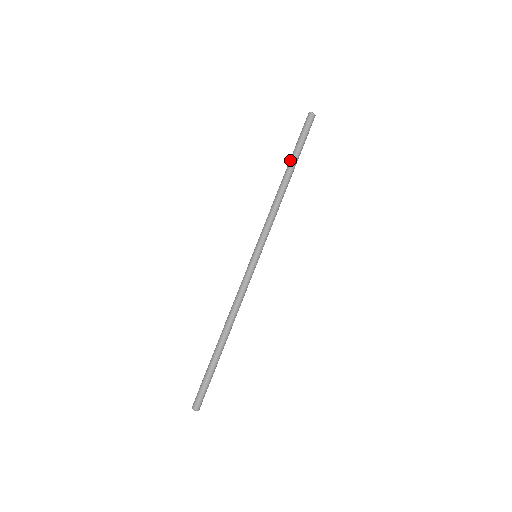
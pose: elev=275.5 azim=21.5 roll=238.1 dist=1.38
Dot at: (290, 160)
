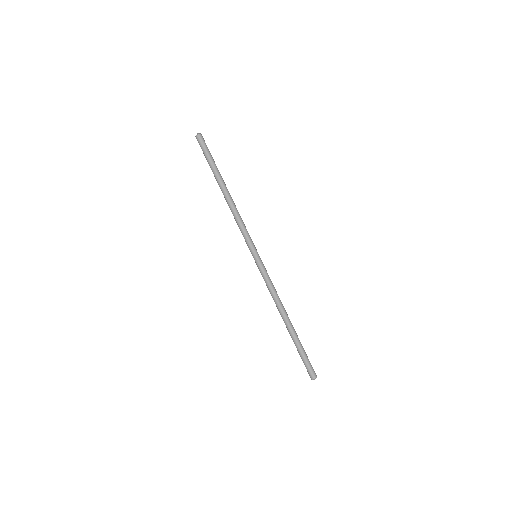
Dot at: (215, 178)
